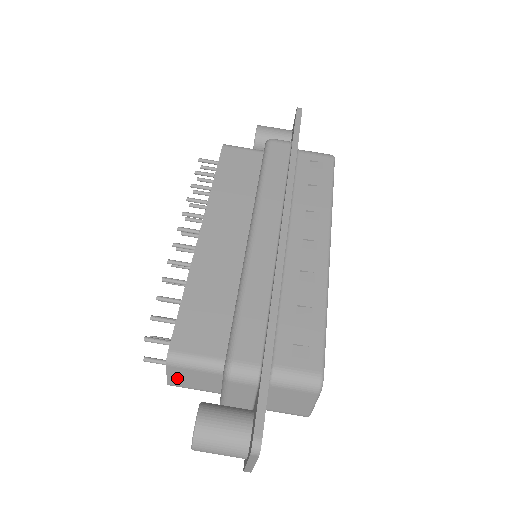
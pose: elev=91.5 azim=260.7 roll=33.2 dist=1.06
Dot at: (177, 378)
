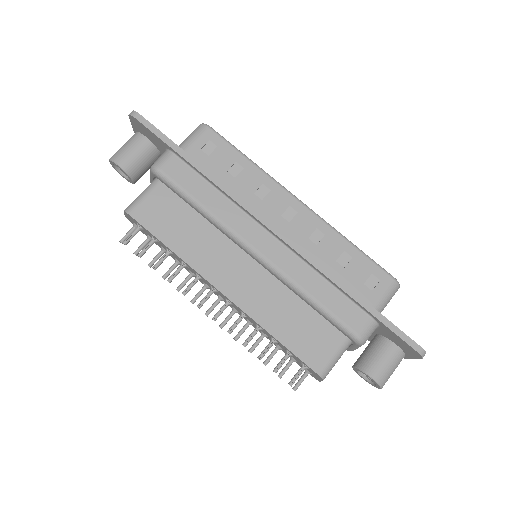
Dot at: occluded
